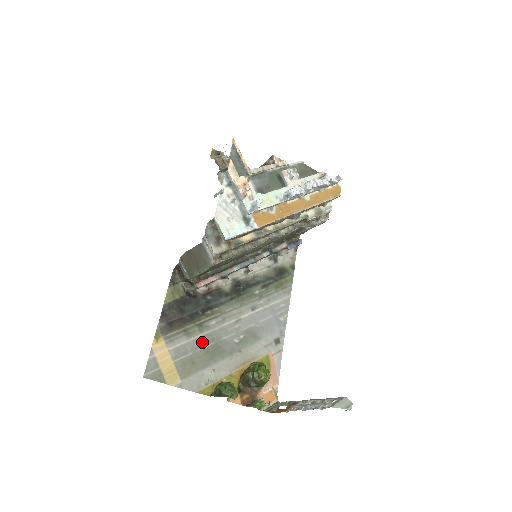
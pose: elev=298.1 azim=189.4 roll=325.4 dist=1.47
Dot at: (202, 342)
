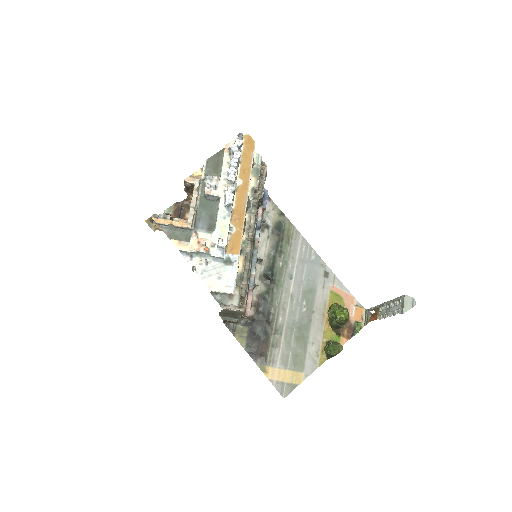
Dot at: (288, 338)
